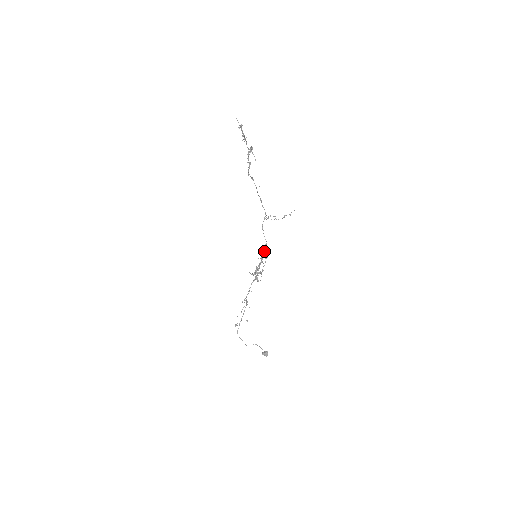
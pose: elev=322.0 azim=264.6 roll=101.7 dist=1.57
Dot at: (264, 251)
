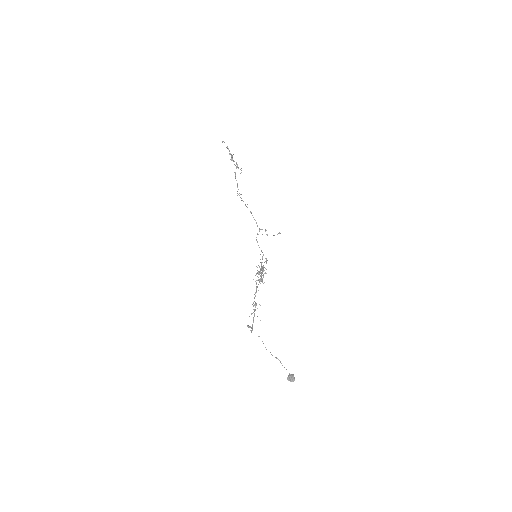
Dot at: occluded
